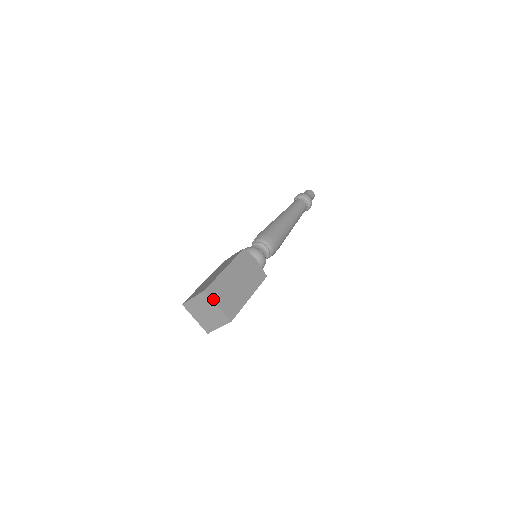
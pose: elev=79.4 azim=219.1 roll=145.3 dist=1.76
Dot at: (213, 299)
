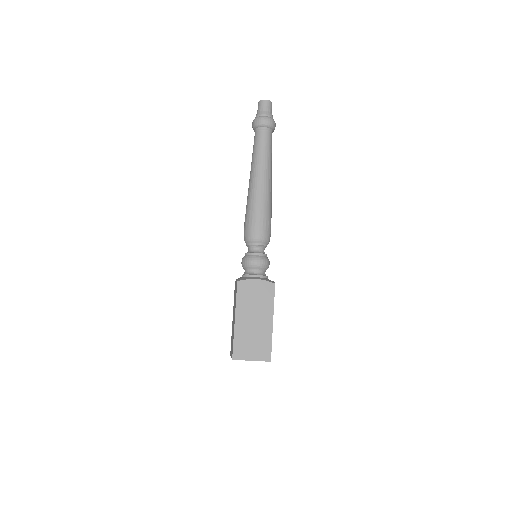
Dot at: (244, 359)
